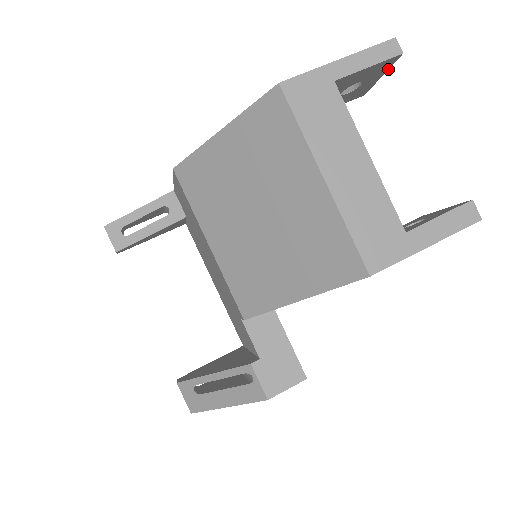
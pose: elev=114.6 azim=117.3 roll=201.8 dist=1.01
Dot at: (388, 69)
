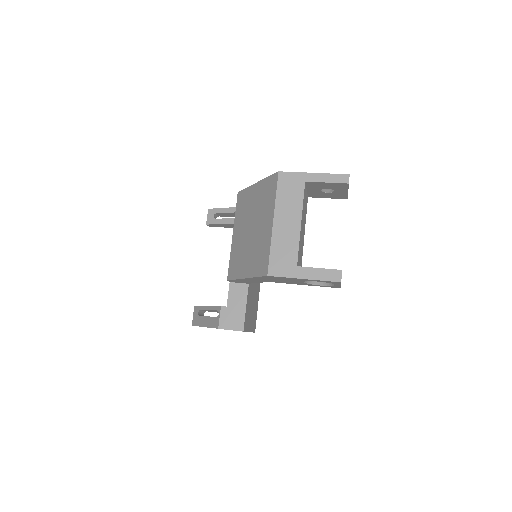
Dot at: occluded
